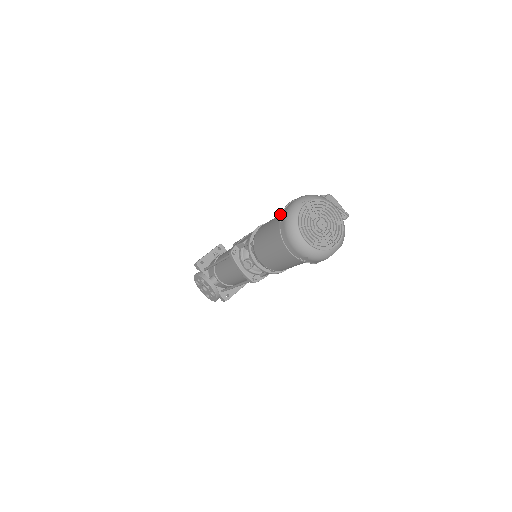
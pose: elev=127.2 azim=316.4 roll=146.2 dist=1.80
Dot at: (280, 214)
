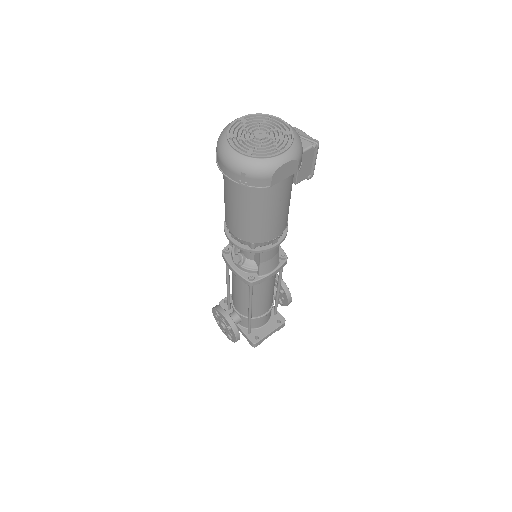
Dot at: occluded
